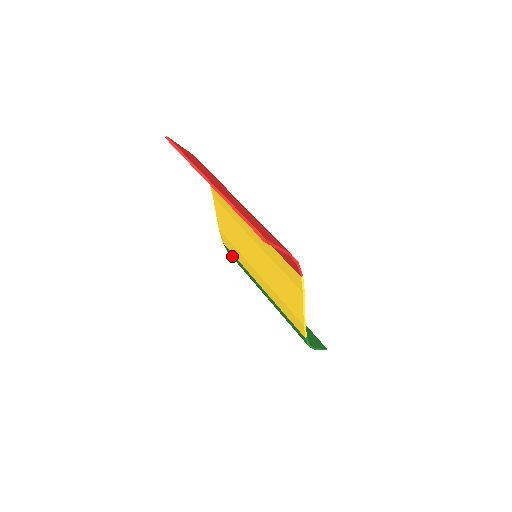
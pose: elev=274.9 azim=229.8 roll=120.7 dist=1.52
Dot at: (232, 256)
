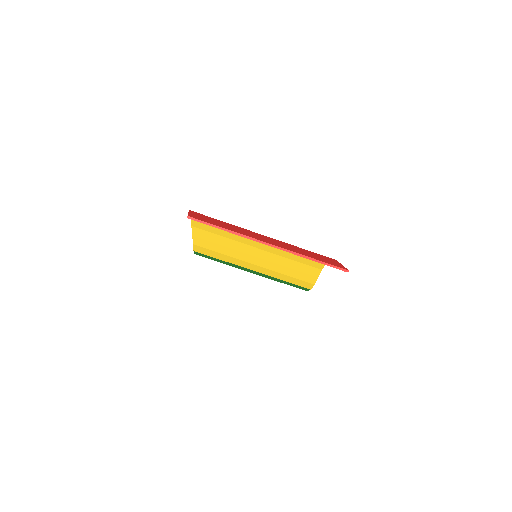
Dot at: occluded
